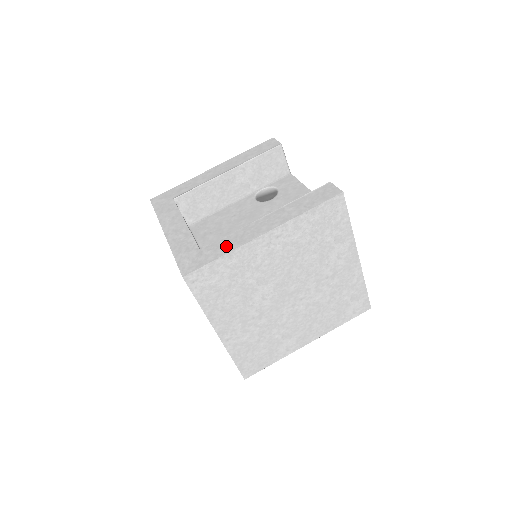
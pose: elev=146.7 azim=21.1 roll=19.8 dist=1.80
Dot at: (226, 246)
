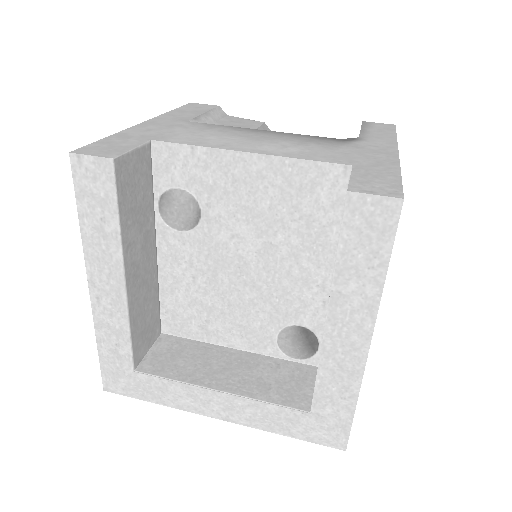
Dot at: (340, 392)
